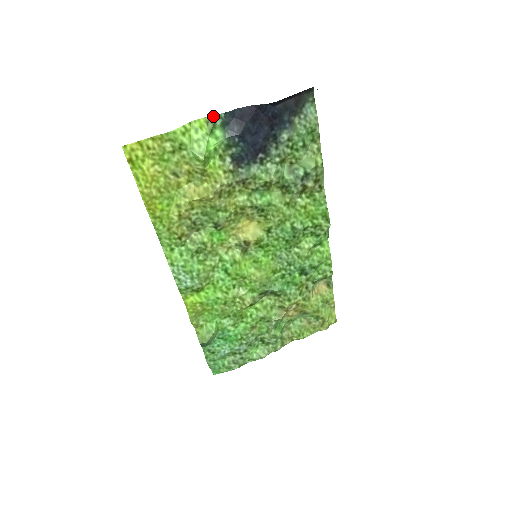
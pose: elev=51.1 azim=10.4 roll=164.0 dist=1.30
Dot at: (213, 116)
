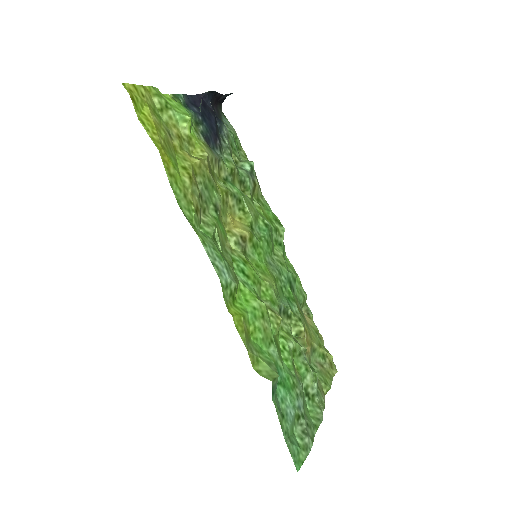
Dot at: (175, 95)
